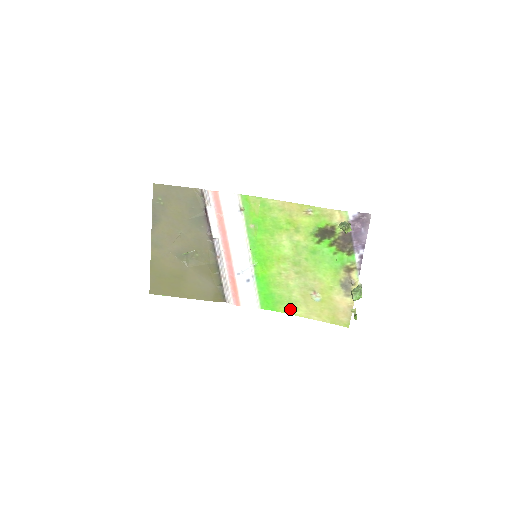
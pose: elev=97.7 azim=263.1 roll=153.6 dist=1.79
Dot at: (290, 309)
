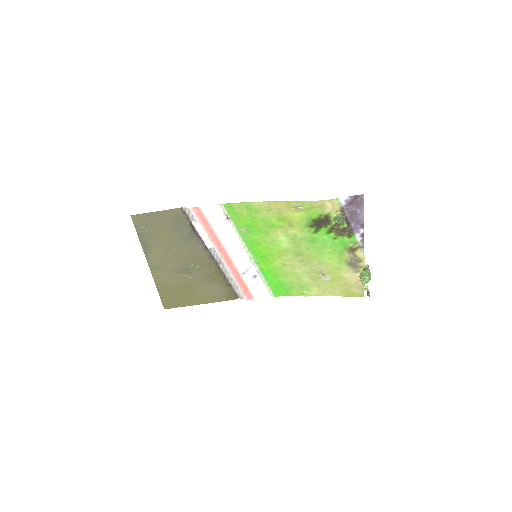
Dot at: (303, 292)
